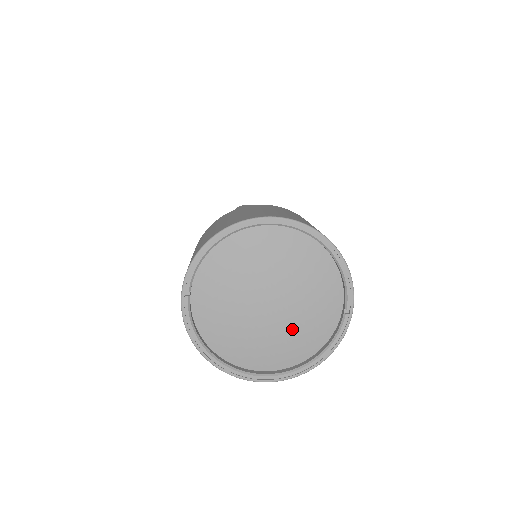
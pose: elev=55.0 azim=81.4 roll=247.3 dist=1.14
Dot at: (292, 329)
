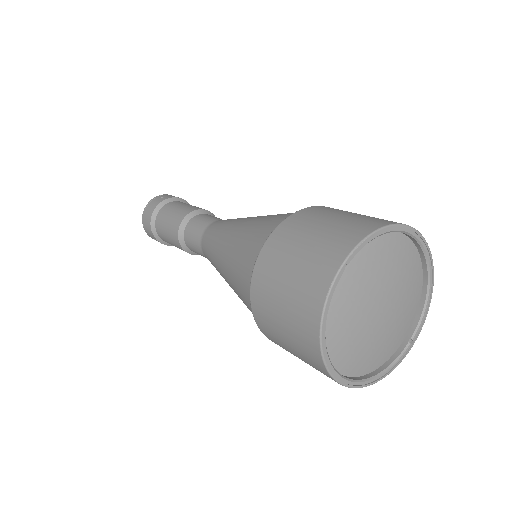
Dot at: (380, 341)
